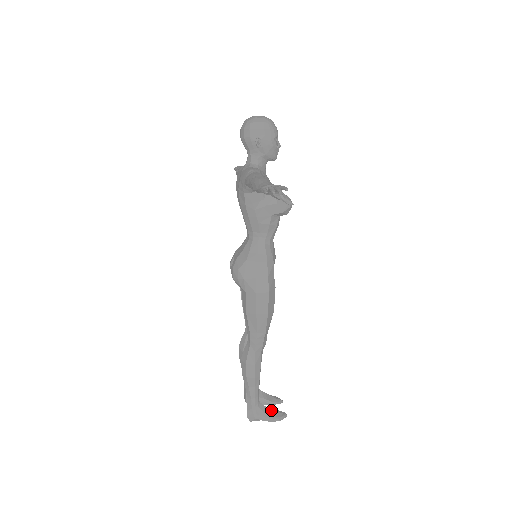
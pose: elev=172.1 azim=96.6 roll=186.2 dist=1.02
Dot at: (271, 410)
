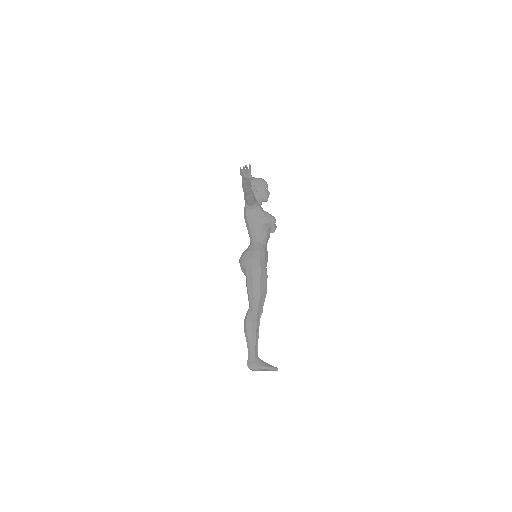
Dot at: (265, 362)
